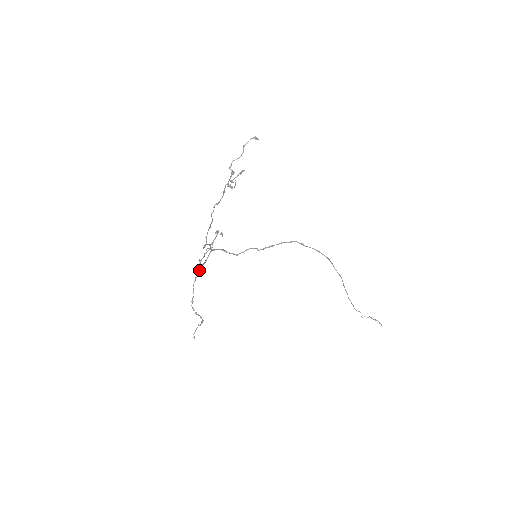
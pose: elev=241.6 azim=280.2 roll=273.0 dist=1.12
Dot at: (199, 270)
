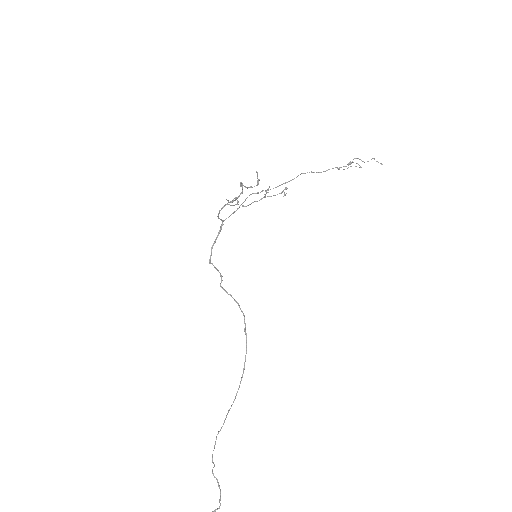
Dot at: occluded
